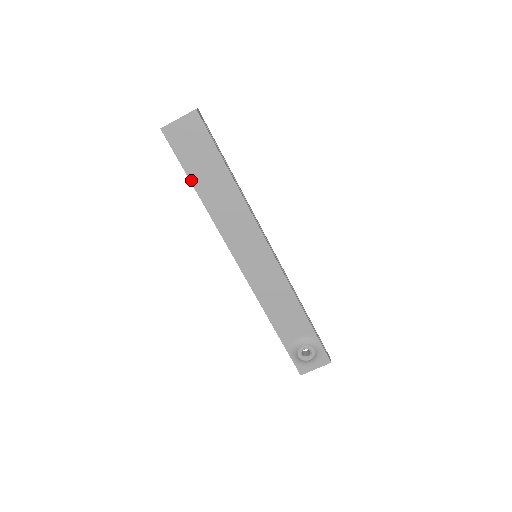
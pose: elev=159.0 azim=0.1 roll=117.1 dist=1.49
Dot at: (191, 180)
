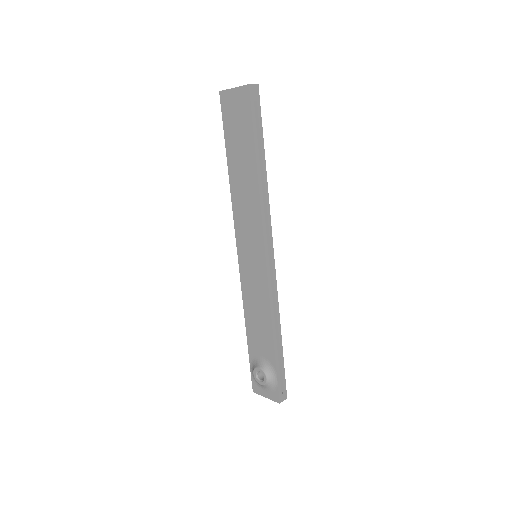
Dot at: (227, 152)
